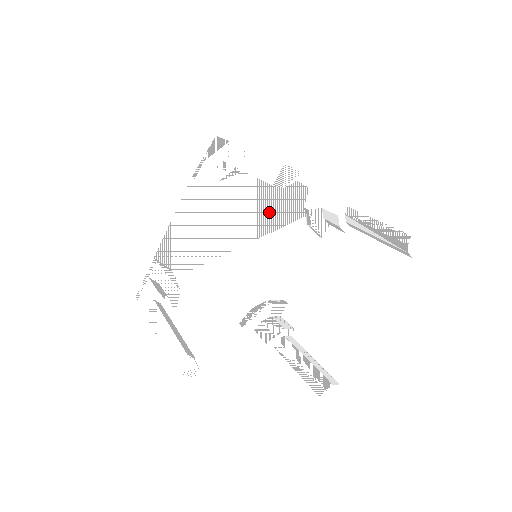
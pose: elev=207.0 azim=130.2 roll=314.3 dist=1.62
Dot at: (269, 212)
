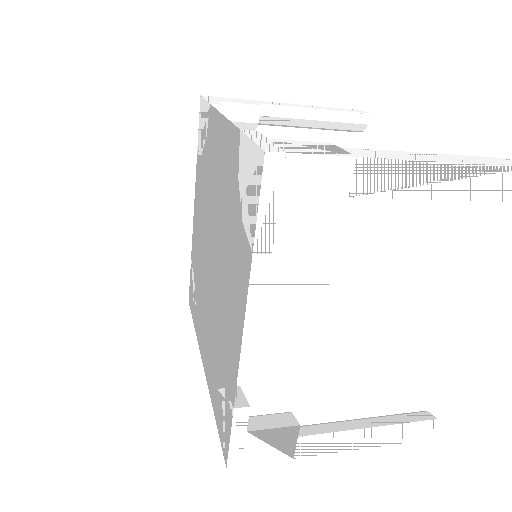
Dot at: (200, 242)
